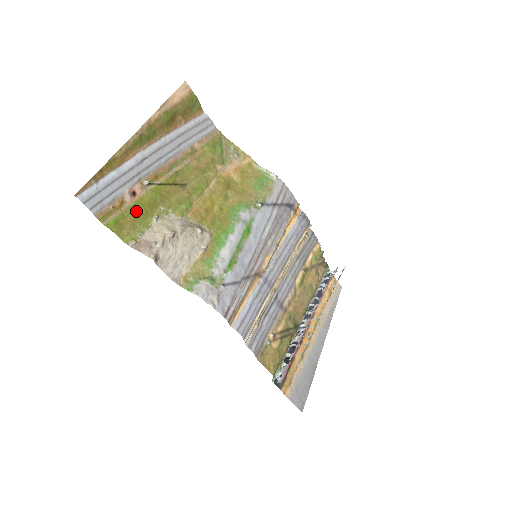
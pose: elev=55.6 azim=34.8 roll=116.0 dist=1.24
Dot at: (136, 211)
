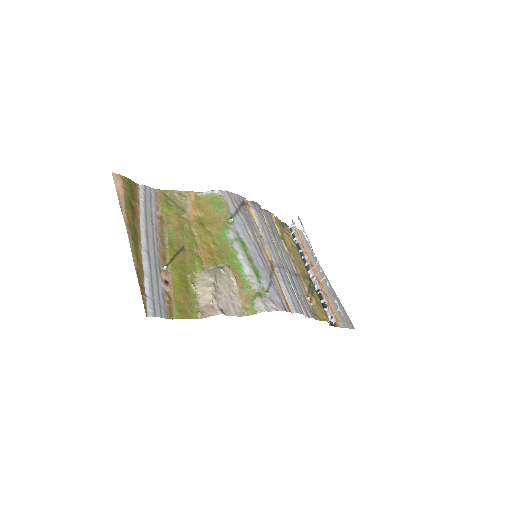
Dot at: (180, 292)
